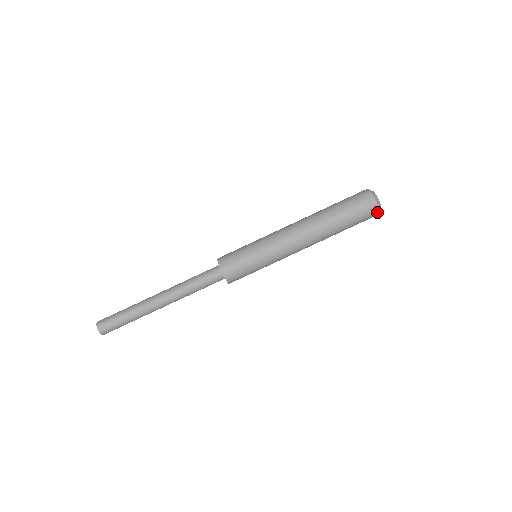
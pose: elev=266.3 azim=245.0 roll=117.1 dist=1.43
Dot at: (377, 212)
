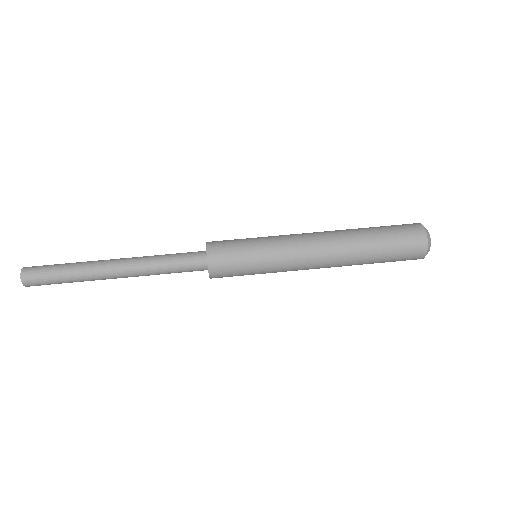
Dot at: (425, 243)
